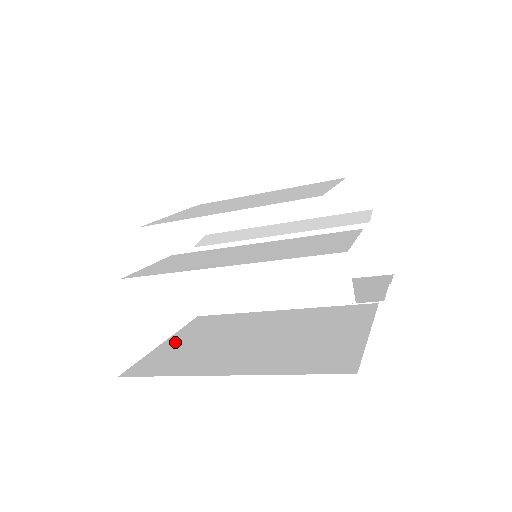
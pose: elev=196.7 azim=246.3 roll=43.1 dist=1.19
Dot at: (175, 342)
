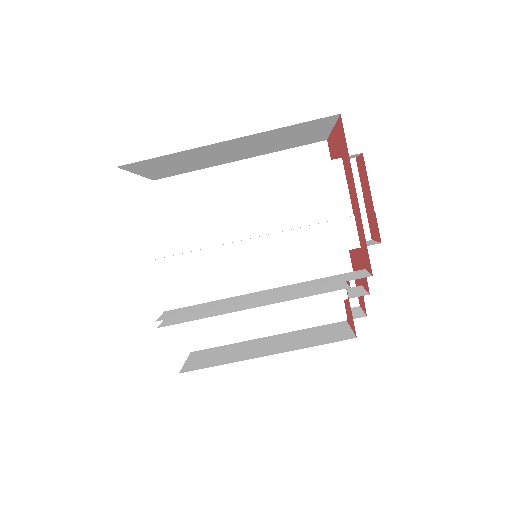
Dot at: occluded
